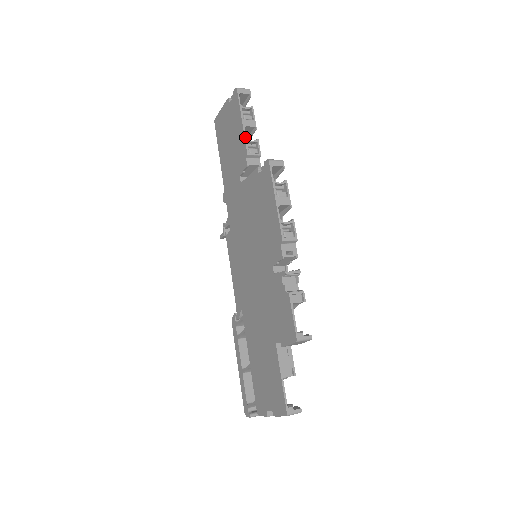
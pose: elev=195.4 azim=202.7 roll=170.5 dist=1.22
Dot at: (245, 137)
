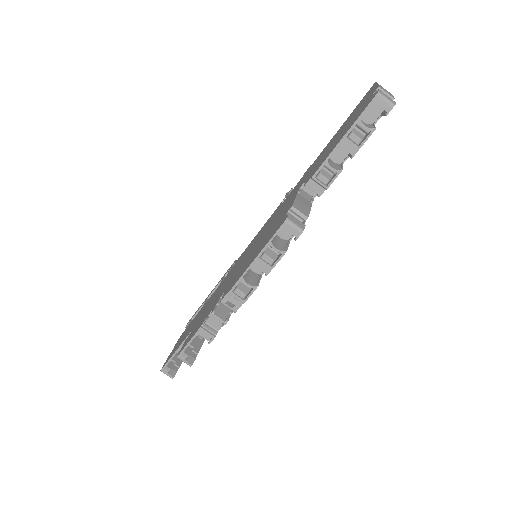
Dot at: (328, 158)
